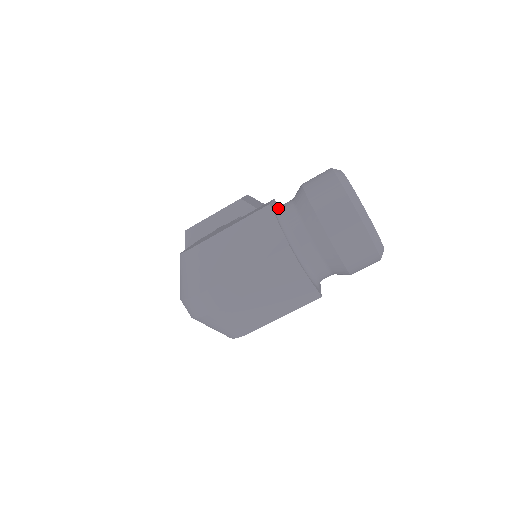
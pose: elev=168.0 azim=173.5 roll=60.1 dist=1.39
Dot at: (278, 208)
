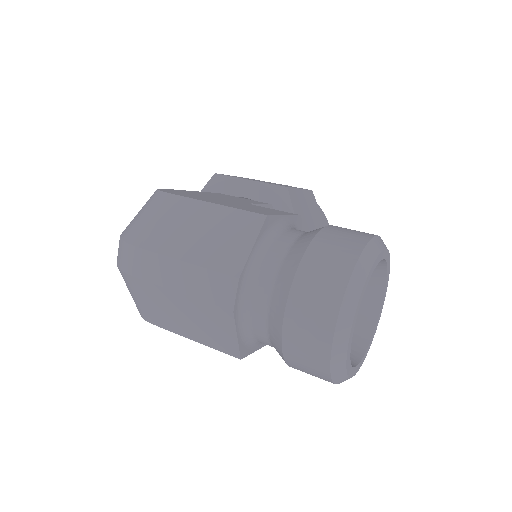
Dot at: (281, 228)
